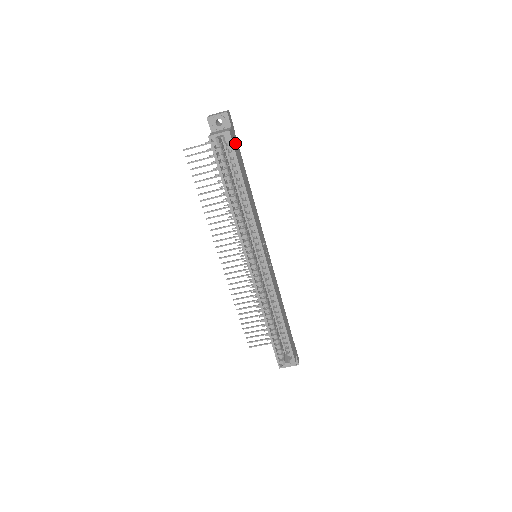
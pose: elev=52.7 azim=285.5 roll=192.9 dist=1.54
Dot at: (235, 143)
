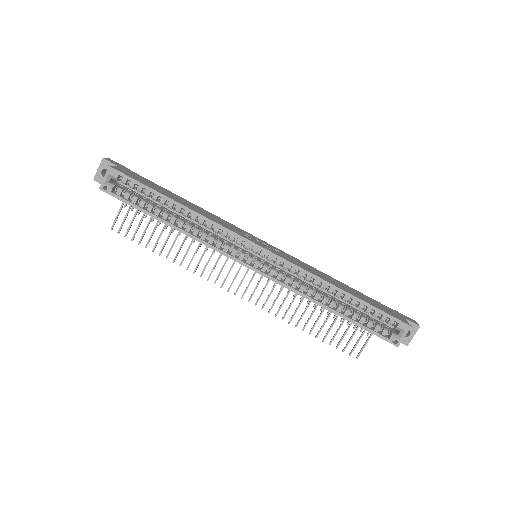
Dot at: (132, 175)
